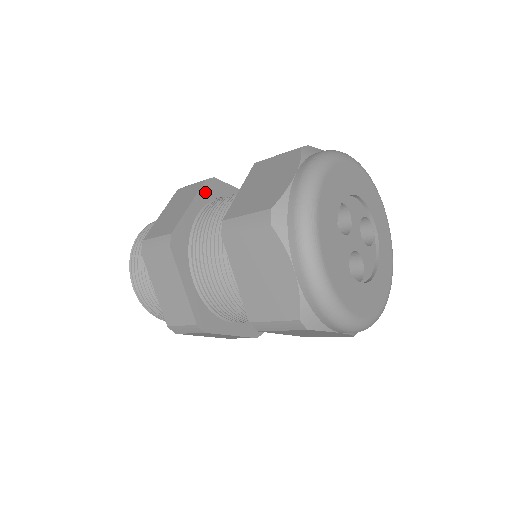
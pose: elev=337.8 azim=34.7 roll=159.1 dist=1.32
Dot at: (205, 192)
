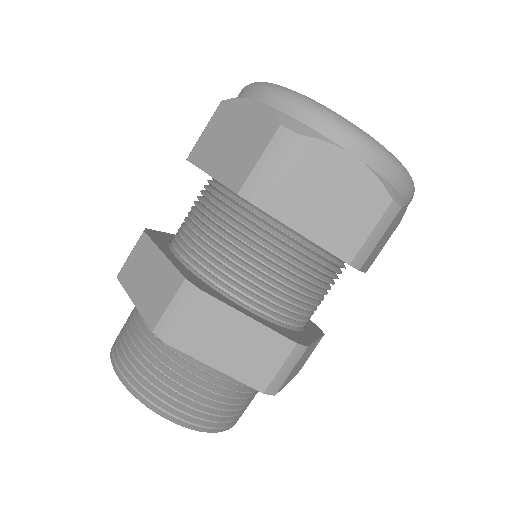
Dot at: occluded
